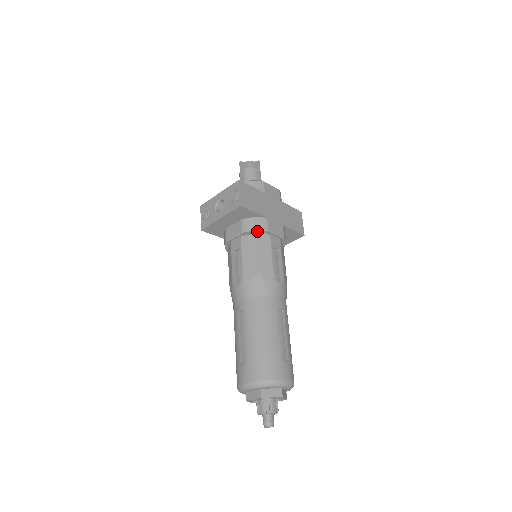
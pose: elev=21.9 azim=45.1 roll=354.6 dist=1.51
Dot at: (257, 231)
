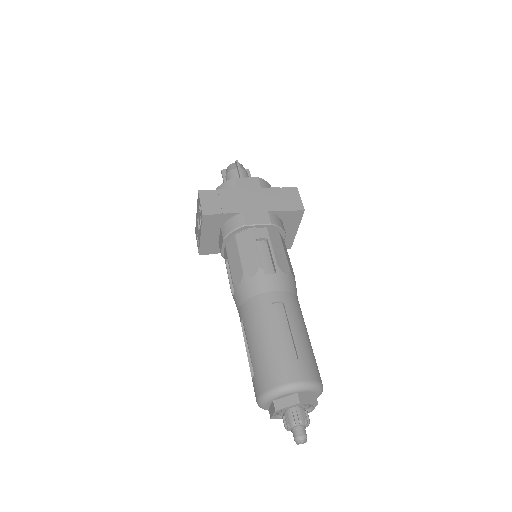
Dot at: (235, 231)
